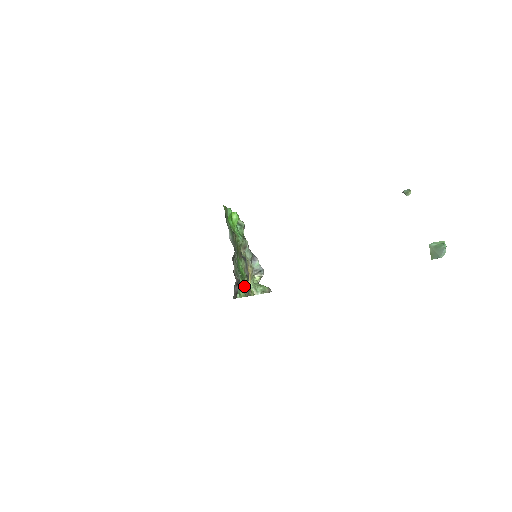
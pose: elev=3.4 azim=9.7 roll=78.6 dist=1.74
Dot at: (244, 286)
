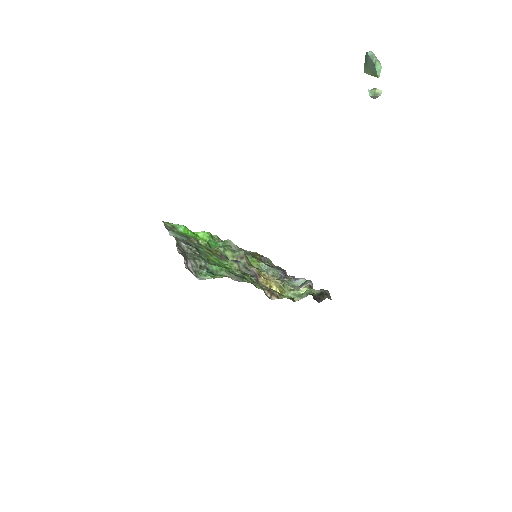
Dot at: (221, 271)
